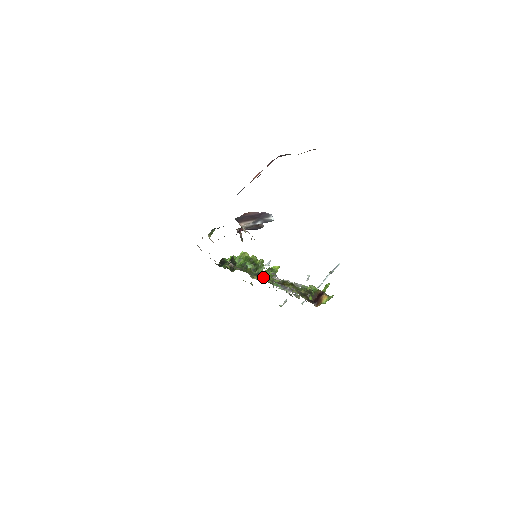
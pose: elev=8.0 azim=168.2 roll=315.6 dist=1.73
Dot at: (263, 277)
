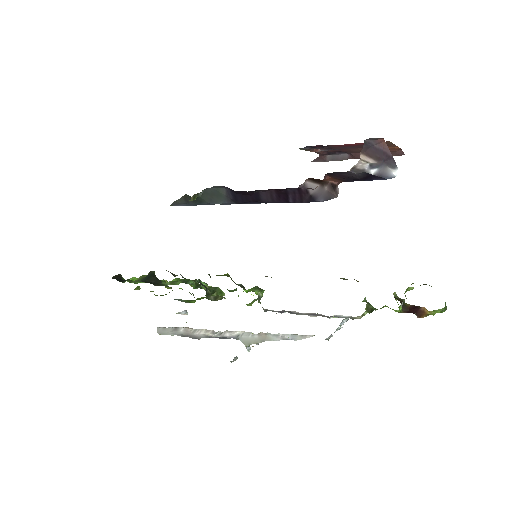
Dot at: occluded
